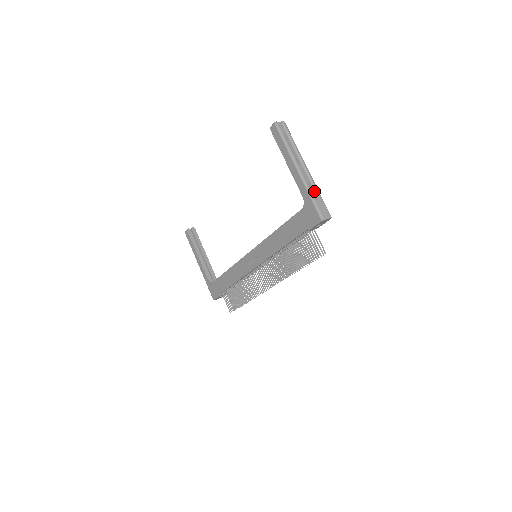
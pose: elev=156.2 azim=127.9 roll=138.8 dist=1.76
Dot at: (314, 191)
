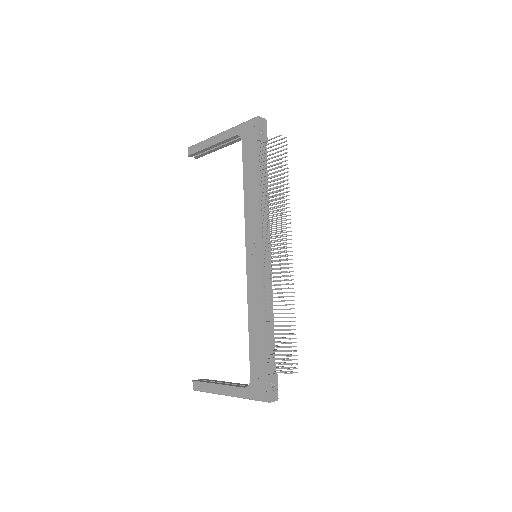
Dot at: occluded
